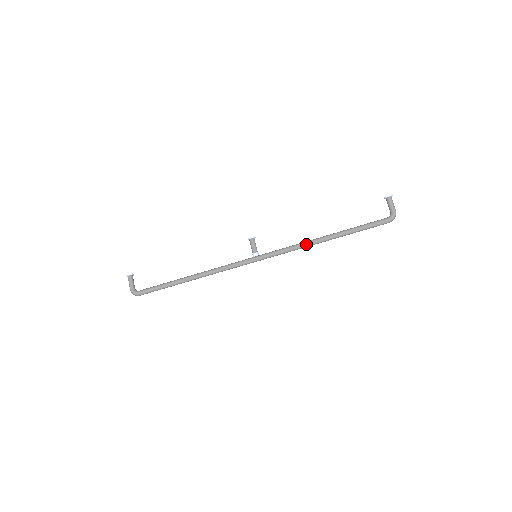
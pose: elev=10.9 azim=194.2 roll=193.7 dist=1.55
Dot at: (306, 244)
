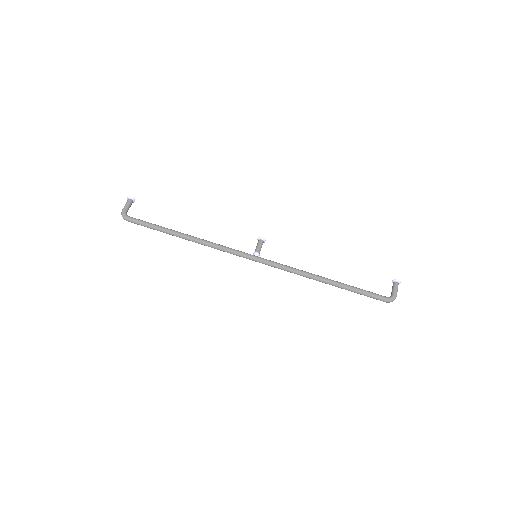
Dot at: (306, 273)
